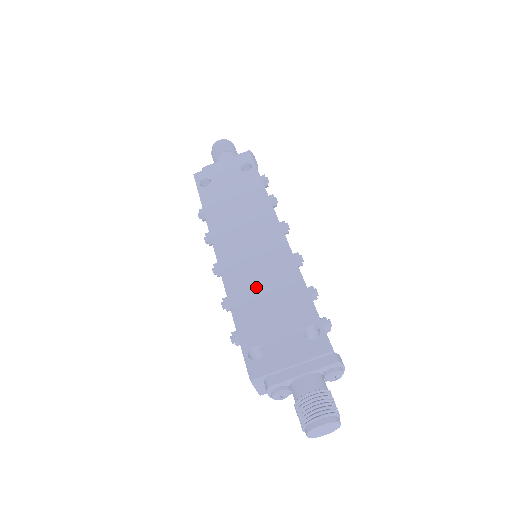
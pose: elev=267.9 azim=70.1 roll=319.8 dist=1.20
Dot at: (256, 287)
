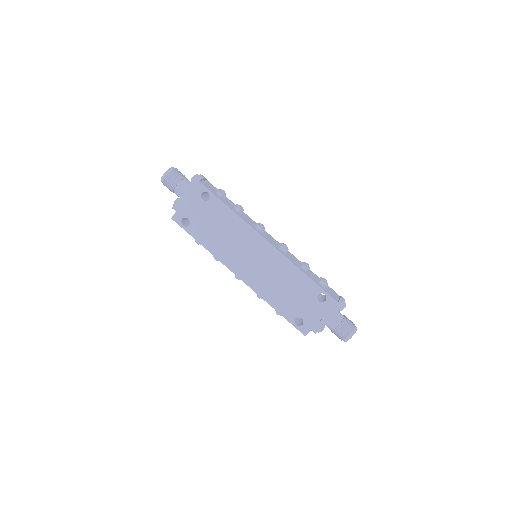
Dot at: (274, 285)
